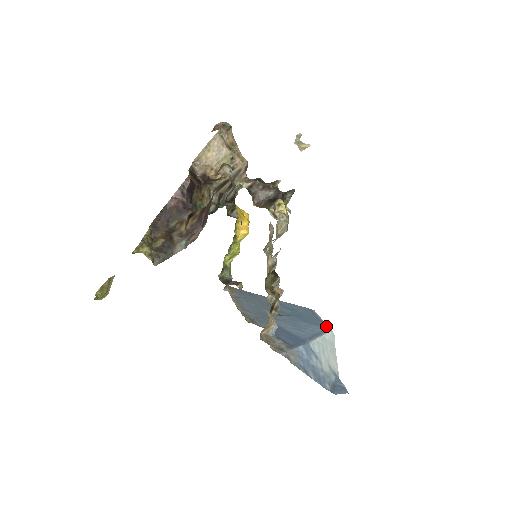
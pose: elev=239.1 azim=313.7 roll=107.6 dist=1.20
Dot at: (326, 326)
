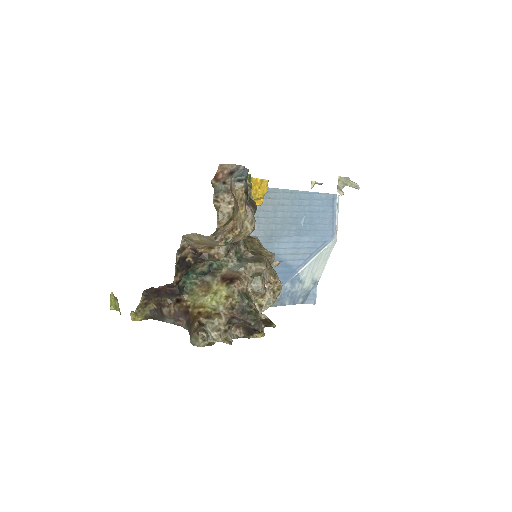
Dot at: (333, 232)
